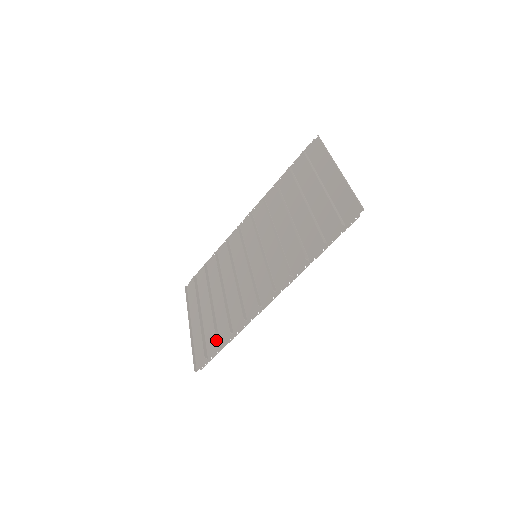
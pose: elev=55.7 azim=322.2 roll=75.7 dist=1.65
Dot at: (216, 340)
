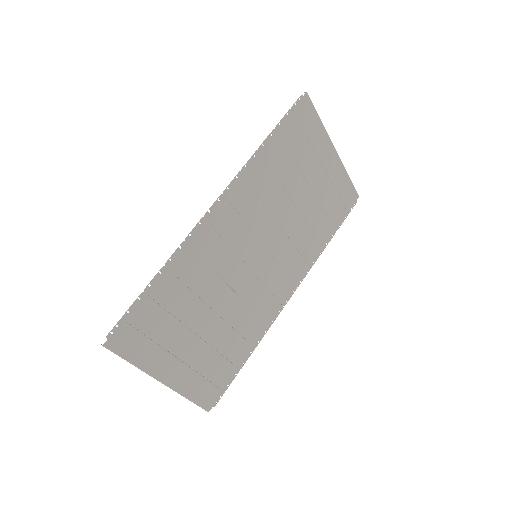
Dot at: (151, 297)
